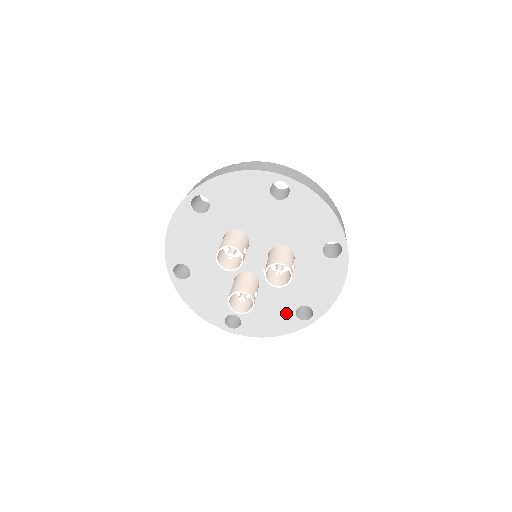
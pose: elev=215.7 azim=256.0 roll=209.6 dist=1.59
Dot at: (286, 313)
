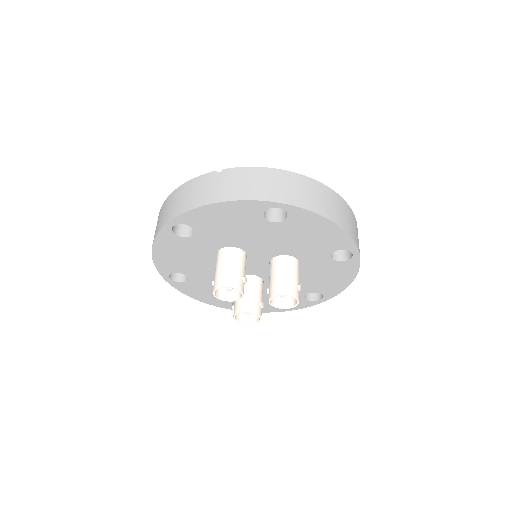
Dot at: occluded
